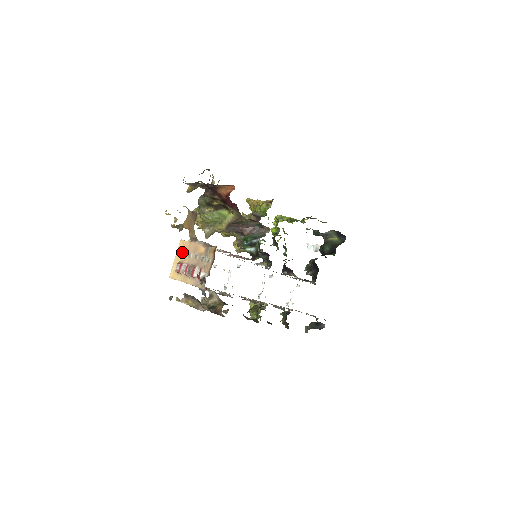
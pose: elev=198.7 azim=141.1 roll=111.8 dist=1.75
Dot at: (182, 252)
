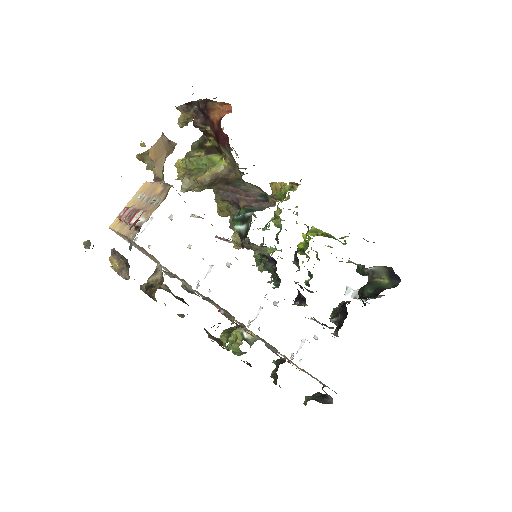
Dot at: (138, 195)
